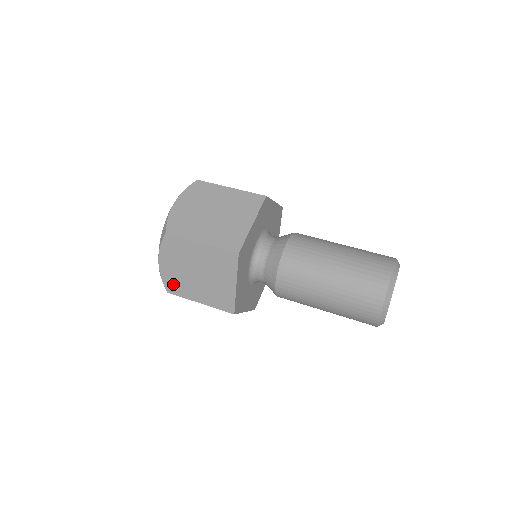
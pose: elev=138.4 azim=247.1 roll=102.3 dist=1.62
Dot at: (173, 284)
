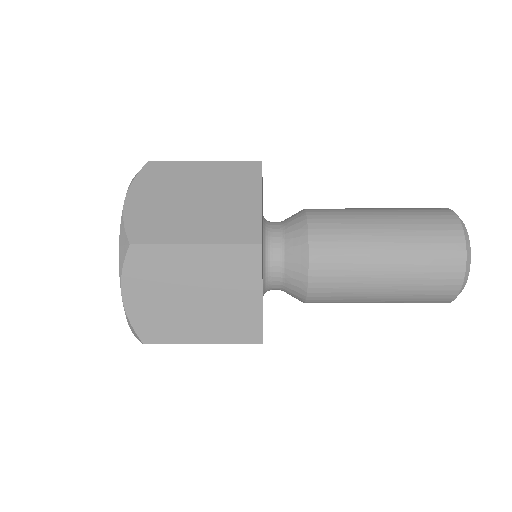
Dot at: (146, 227)
